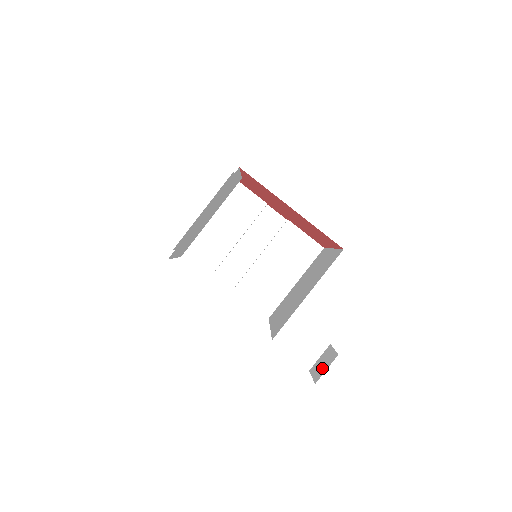
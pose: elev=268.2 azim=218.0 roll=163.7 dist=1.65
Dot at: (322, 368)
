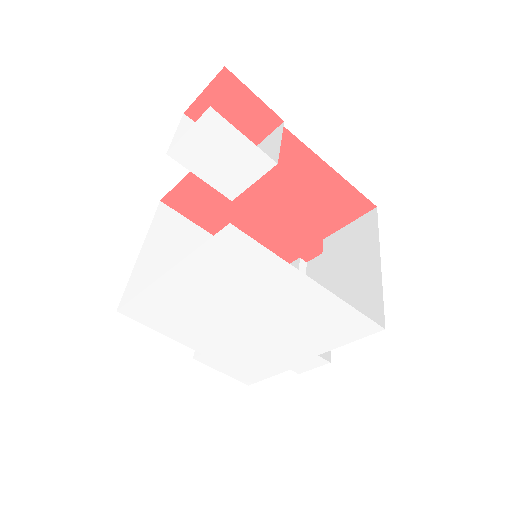
Dot at: occluded
